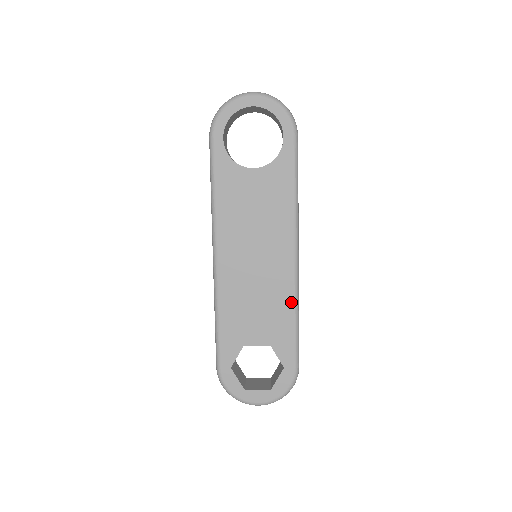
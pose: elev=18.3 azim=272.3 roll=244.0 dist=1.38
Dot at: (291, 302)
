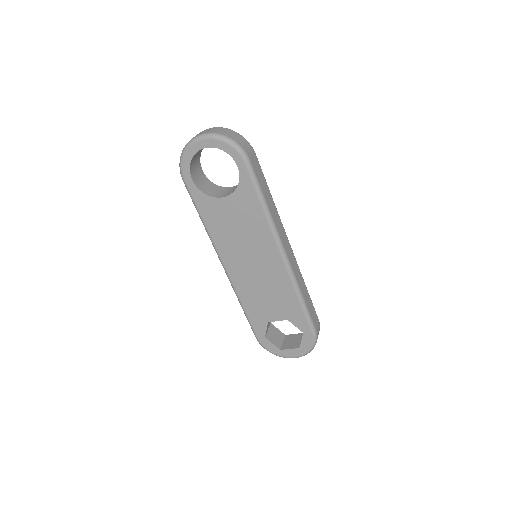
Dot at: (292, 289)
